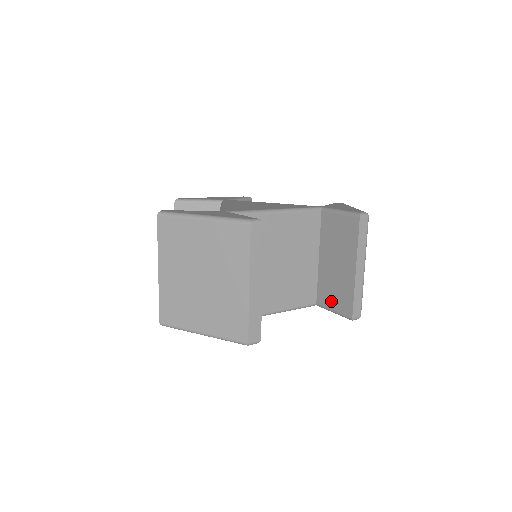
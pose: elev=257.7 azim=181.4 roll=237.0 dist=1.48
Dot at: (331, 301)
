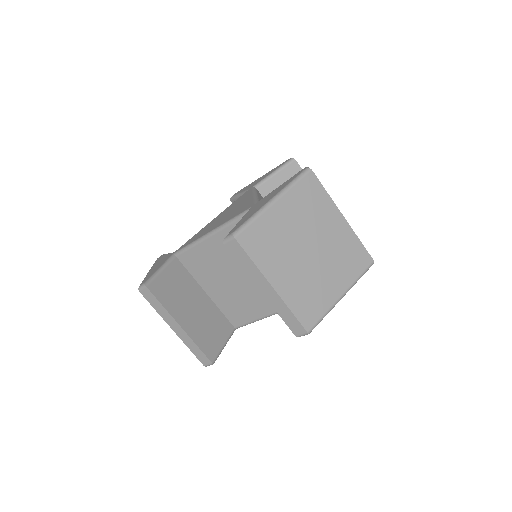
Dot at: occluded
